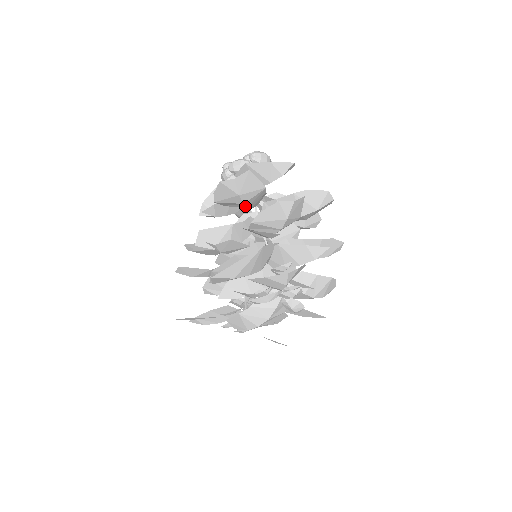
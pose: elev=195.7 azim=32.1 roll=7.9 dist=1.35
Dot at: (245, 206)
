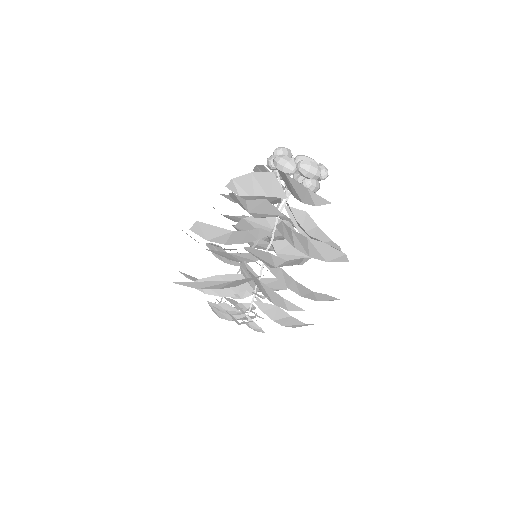
Dot at: occluded
